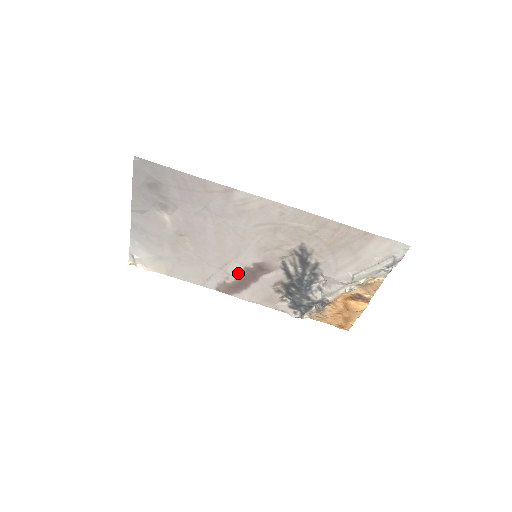
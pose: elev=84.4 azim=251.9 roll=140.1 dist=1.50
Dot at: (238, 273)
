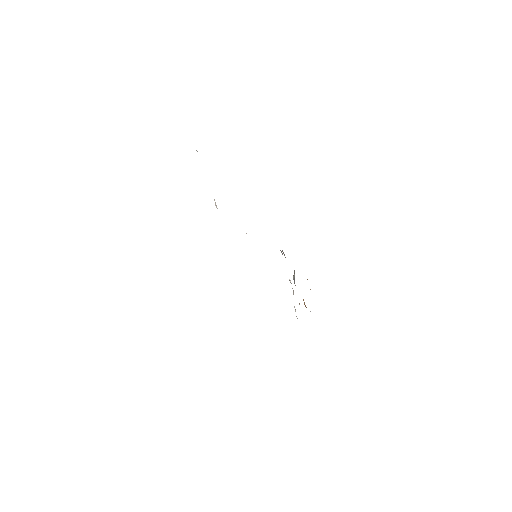
Dot at: occluded
